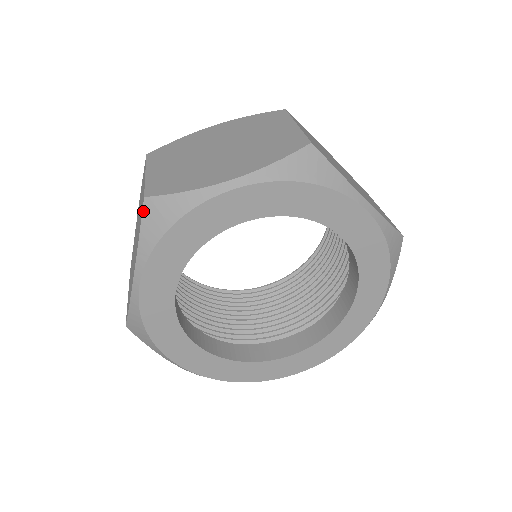
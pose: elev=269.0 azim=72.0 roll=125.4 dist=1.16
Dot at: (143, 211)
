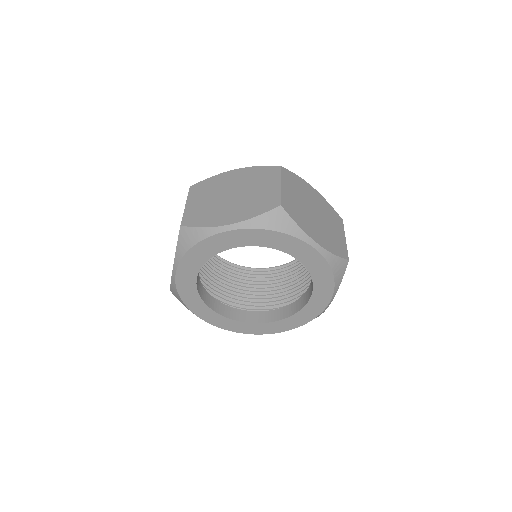
Dot at: (179, 233)
